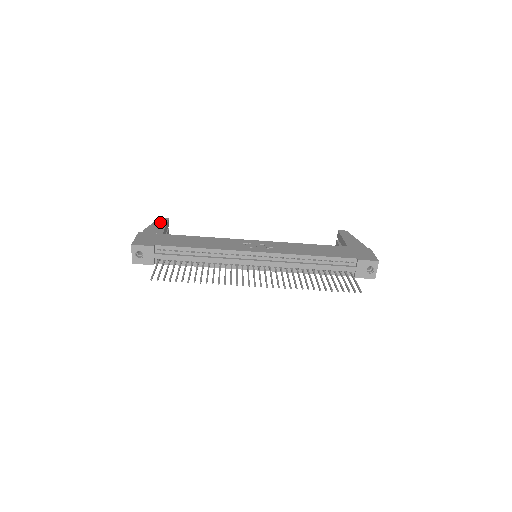
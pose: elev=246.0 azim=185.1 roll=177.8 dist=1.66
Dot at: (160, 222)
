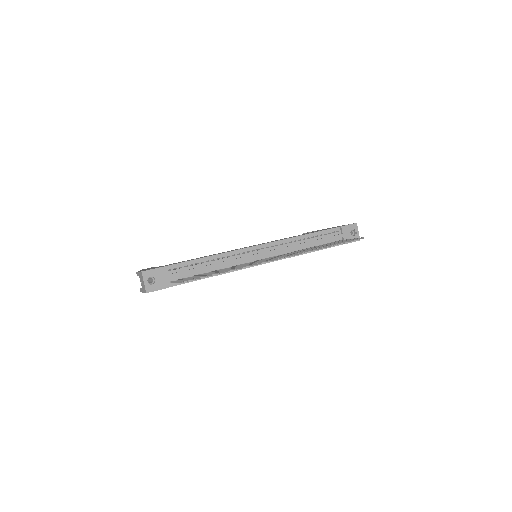
Dot at: occluded
